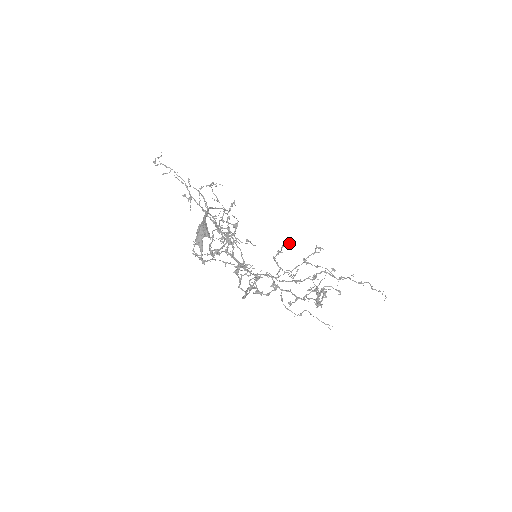
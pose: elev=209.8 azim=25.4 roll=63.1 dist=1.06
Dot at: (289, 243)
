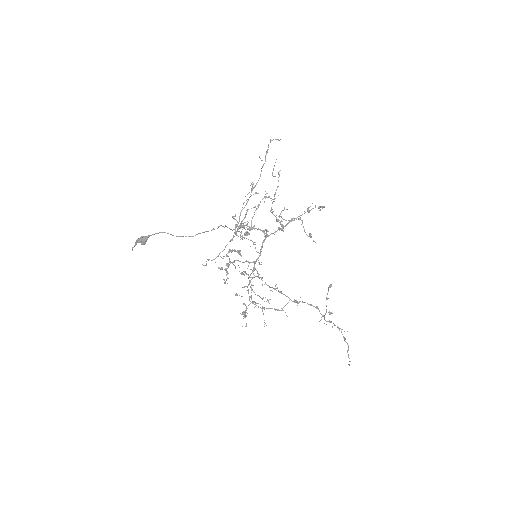
Dot at: (259, 277)
